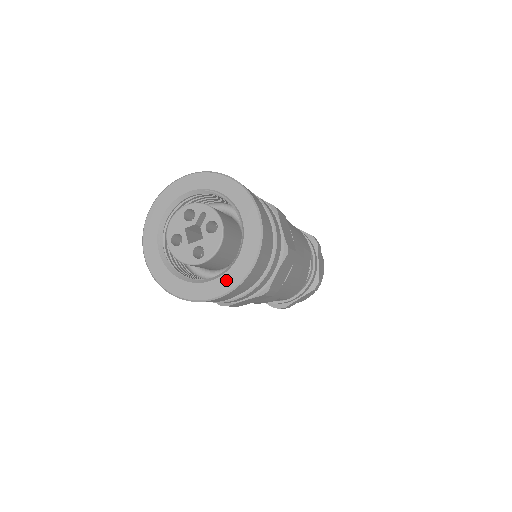
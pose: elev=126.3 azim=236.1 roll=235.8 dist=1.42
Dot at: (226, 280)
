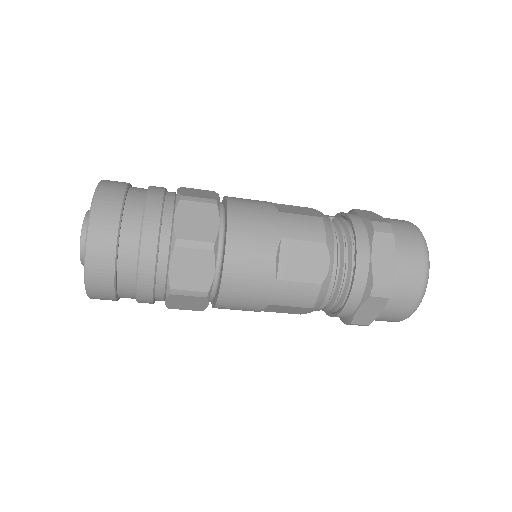
Dot at: occluded
